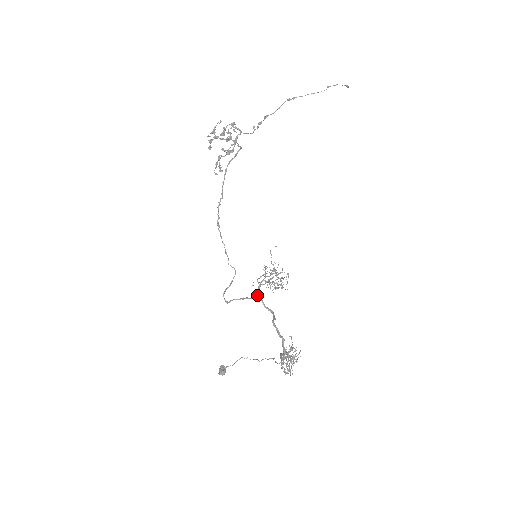
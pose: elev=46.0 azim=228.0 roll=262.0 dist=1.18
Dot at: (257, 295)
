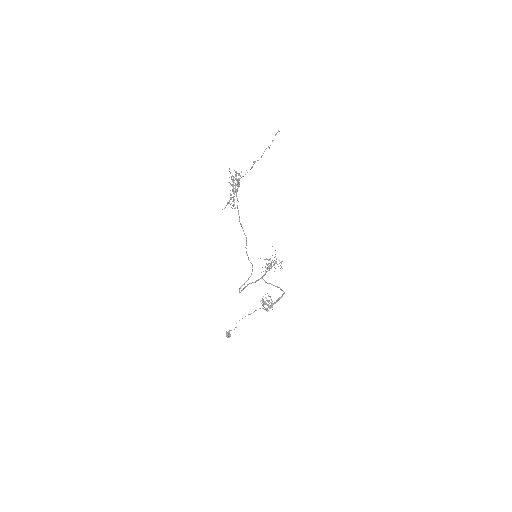
Dot at: occluded
